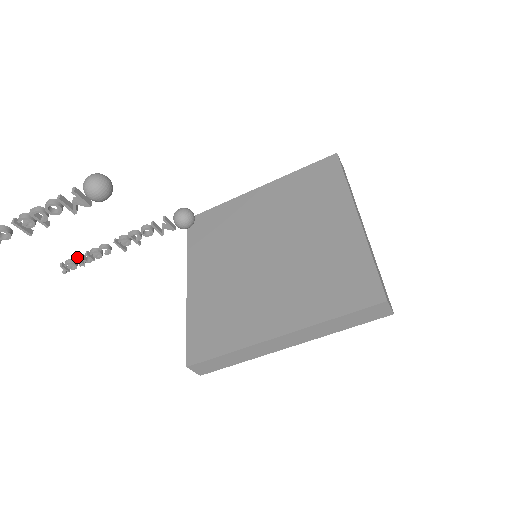
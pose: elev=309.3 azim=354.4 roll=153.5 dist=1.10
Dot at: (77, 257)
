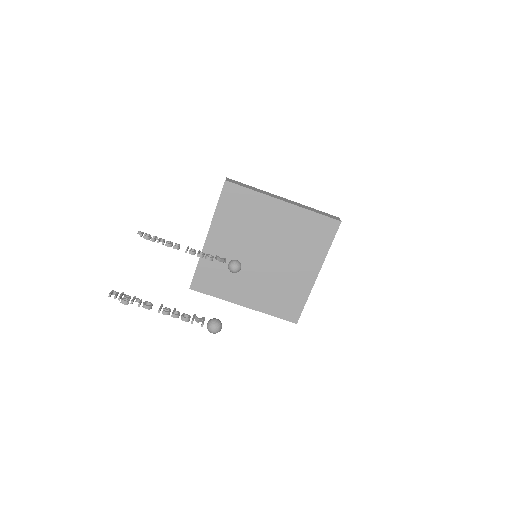
Dot at: (155, 240)
